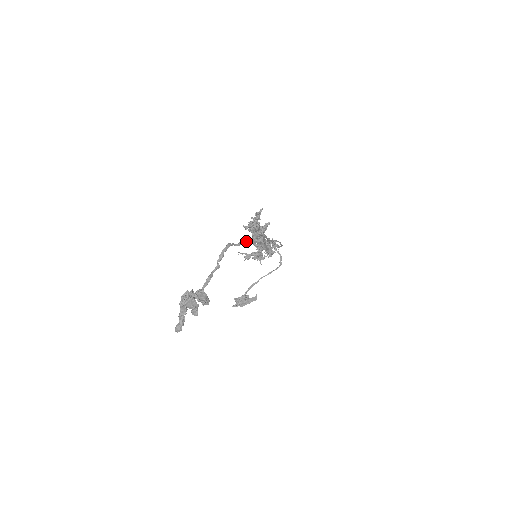
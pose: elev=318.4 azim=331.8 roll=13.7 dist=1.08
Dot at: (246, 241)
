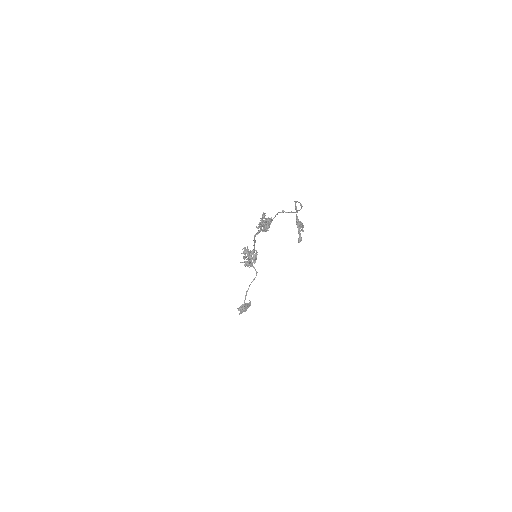
Dot at: (297, 201)
